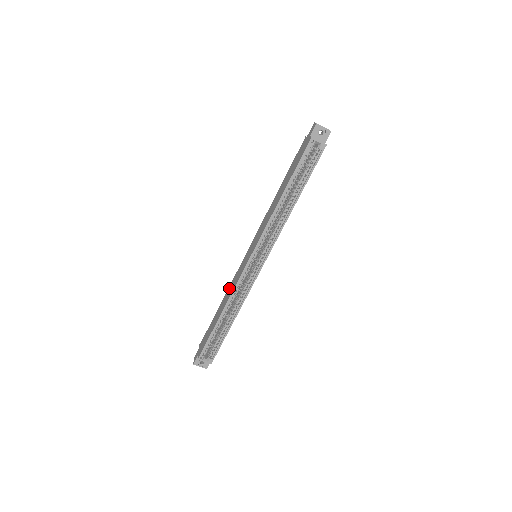
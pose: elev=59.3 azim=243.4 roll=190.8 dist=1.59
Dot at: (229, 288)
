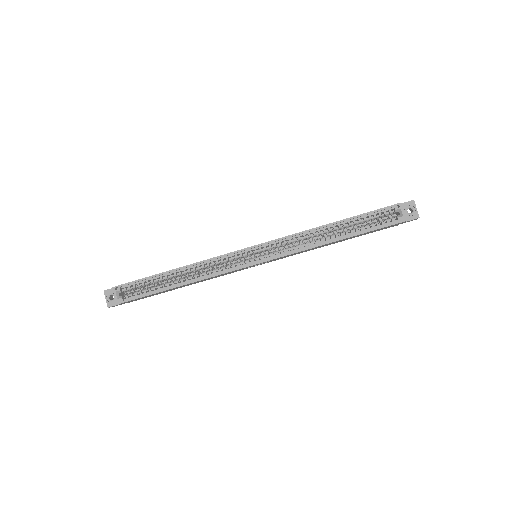
Dot at: occluded
